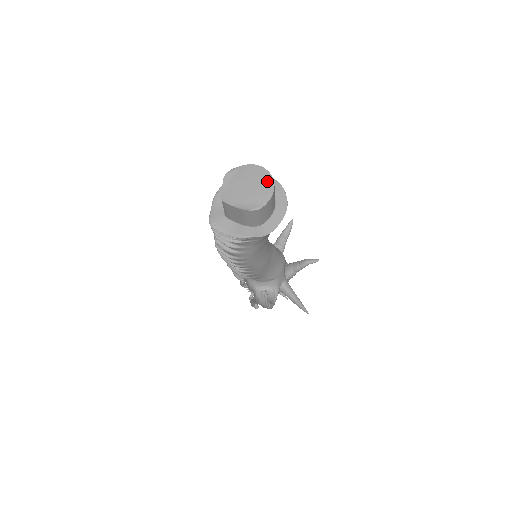
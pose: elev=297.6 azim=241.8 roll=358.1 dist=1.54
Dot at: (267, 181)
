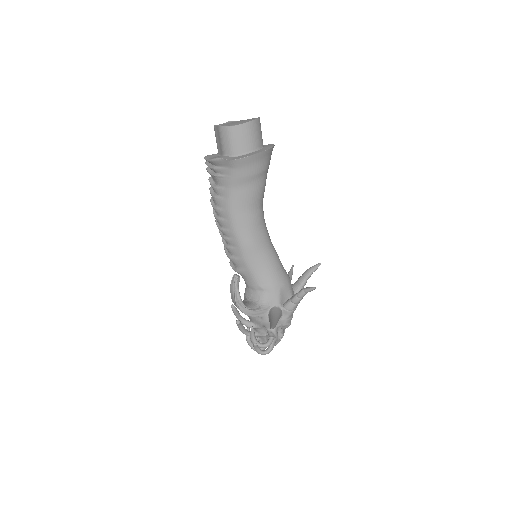
Dot at: (252, 119)
